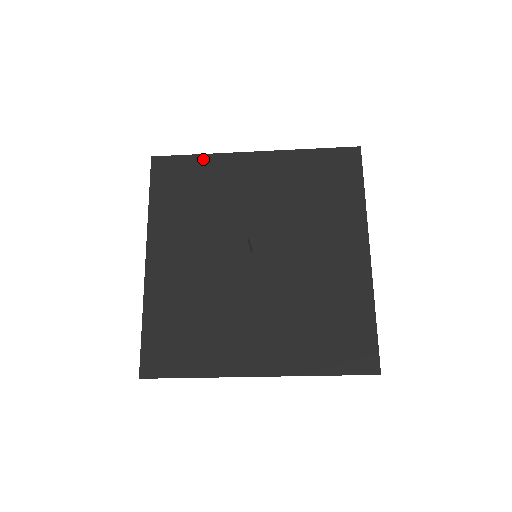
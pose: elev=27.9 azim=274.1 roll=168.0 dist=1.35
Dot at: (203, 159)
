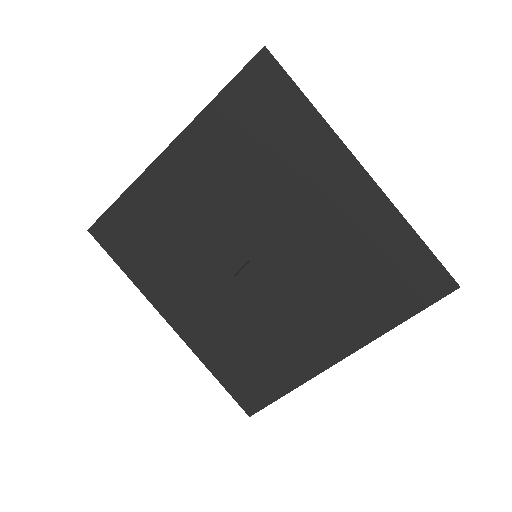
Dot at: (129, 196)
